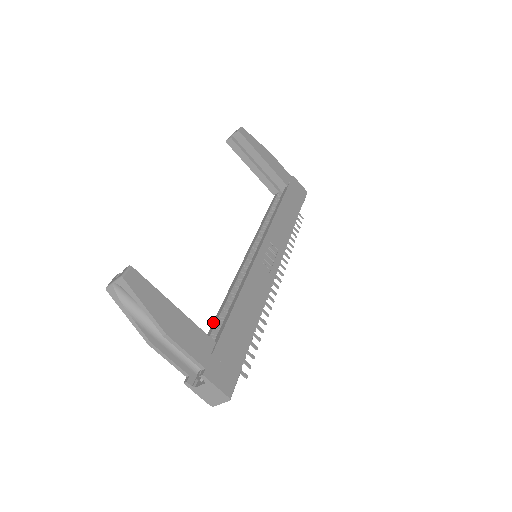
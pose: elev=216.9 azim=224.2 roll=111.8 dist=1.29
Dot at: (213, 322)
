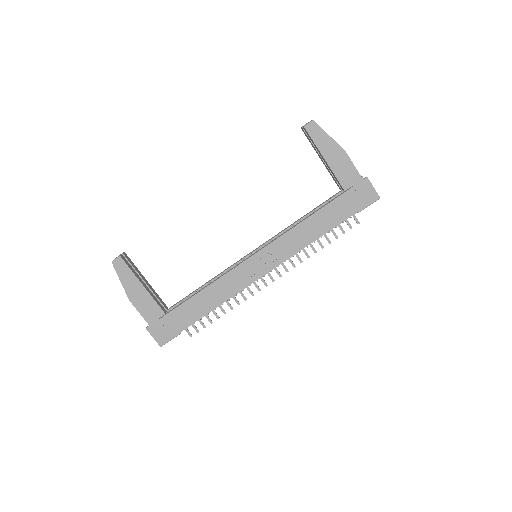
Dot at: (190, 293)
